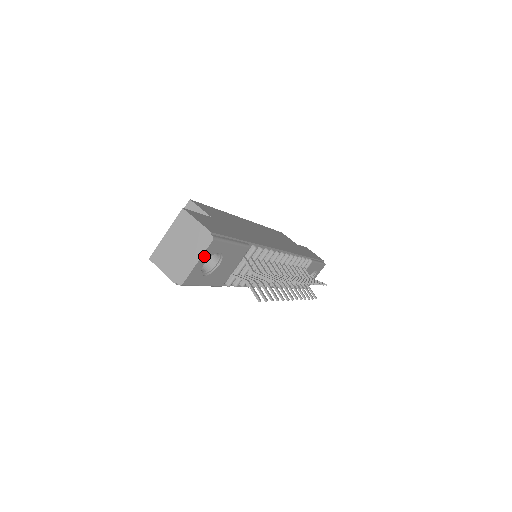
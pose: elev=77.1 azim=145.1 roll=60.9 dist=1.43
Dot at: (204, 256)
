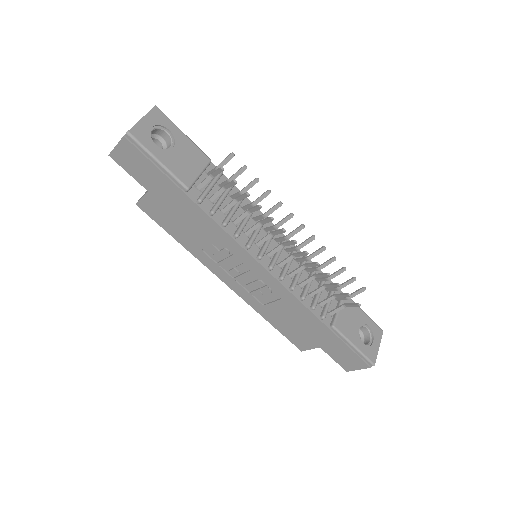
Dot at: (149, 118)
